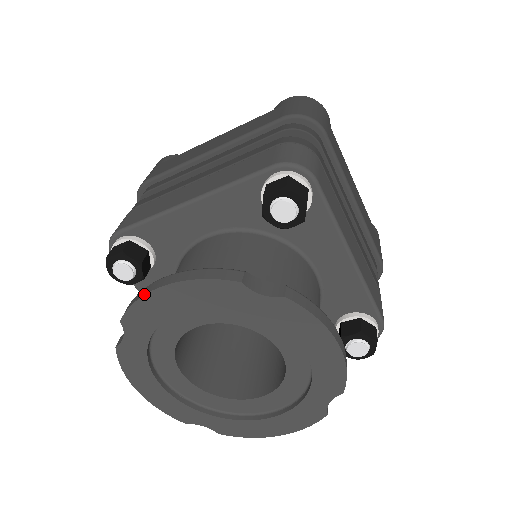
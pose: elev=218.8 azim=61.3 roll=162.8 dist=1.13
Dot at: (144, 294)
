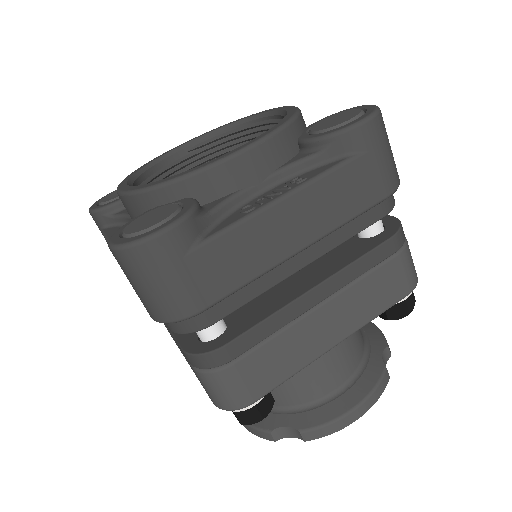
Dot at: occluded
